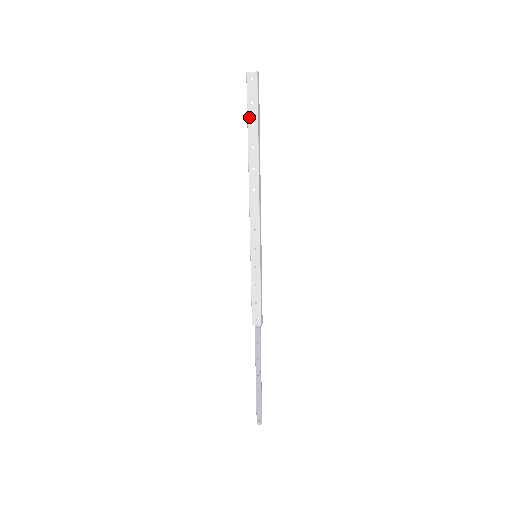
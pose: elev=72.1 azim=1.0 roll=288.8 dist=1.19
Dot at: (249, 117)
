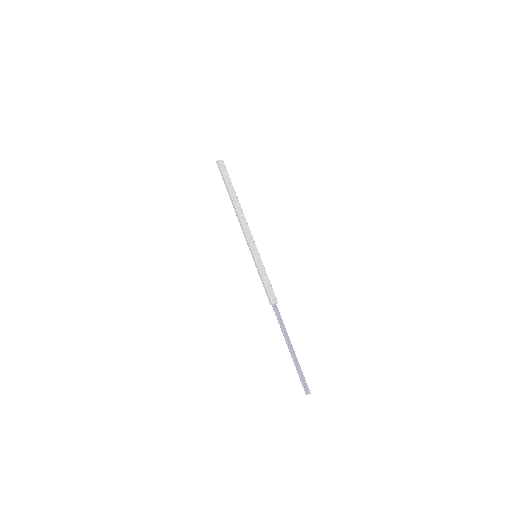
Dot at: (226, 179)
